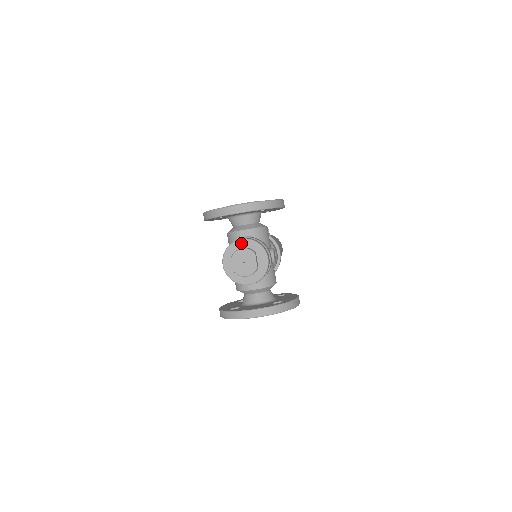
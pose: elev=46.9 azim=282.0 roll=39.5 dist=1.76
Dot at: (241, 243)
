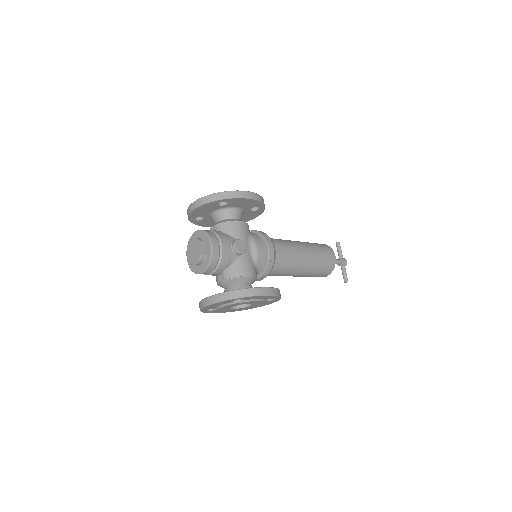
Dot at: (195, 235)
